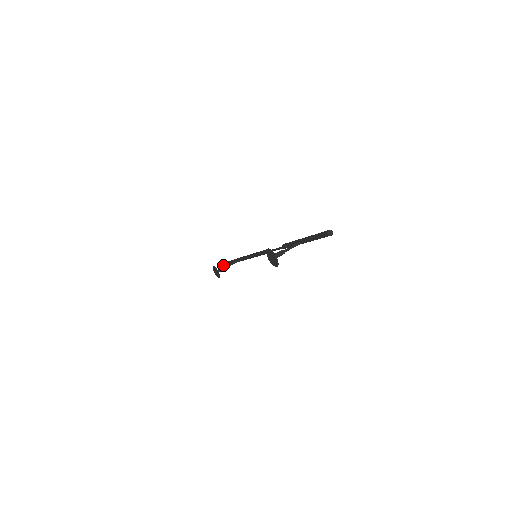
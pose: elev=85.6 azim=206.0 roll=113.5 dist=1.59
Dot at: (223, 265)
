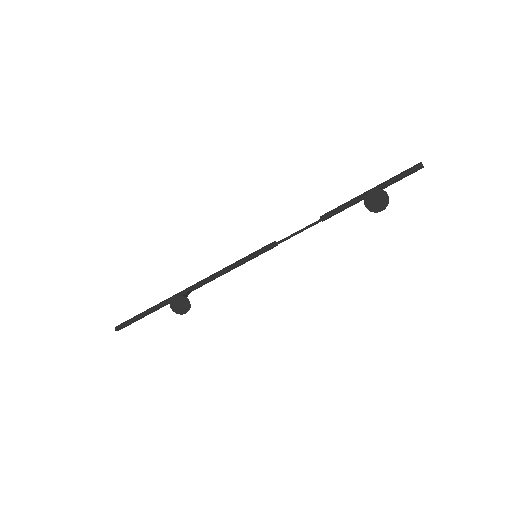
Dot at: (129, 323)
